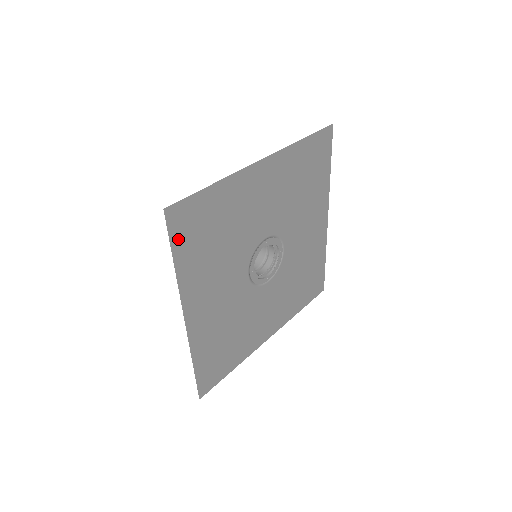
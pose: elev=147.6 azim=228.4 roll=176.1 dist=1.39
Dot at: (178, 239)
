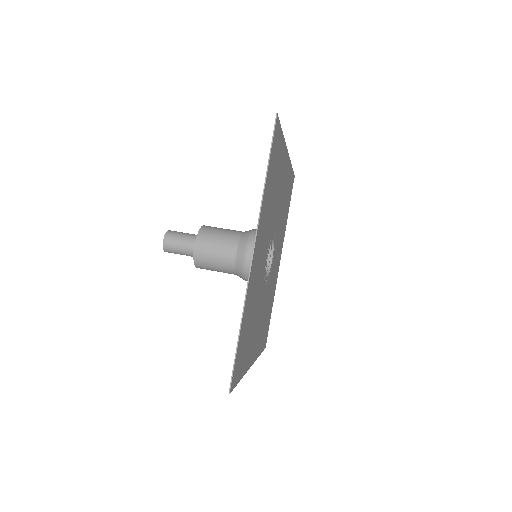
Dot at: (272, 154)
